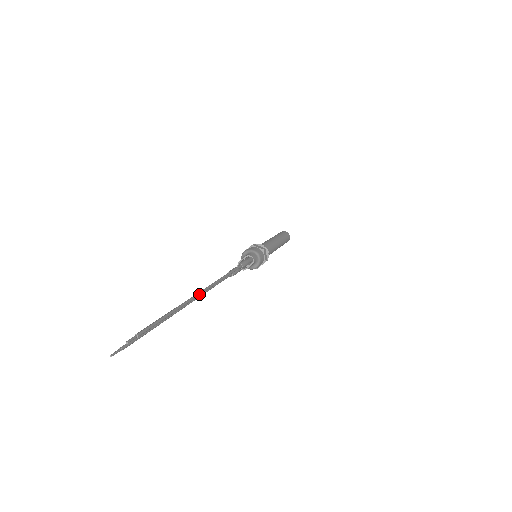
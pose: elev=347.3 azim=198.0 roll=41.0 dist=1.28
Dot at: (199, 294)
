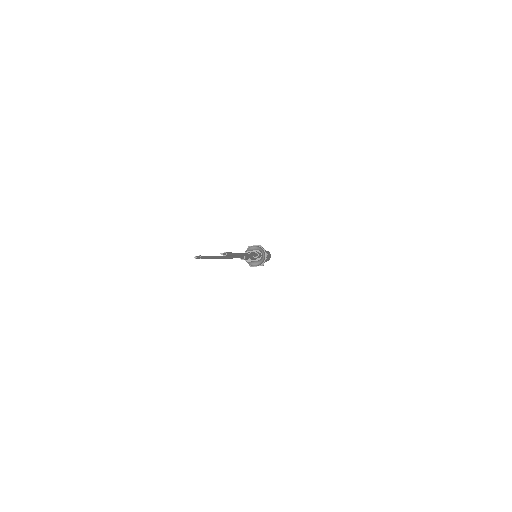
Dot at: (245, 255)
